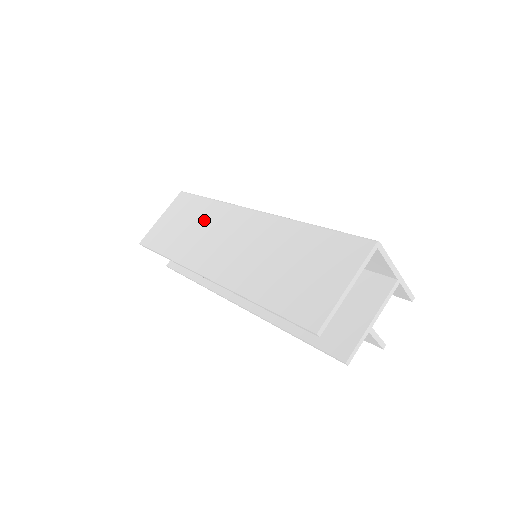
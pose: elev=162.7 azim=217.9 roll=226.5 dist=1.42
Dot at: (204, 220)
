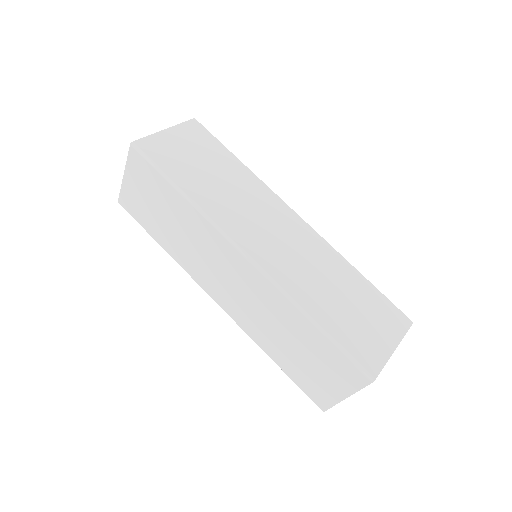
Dot at: (186, 226)
